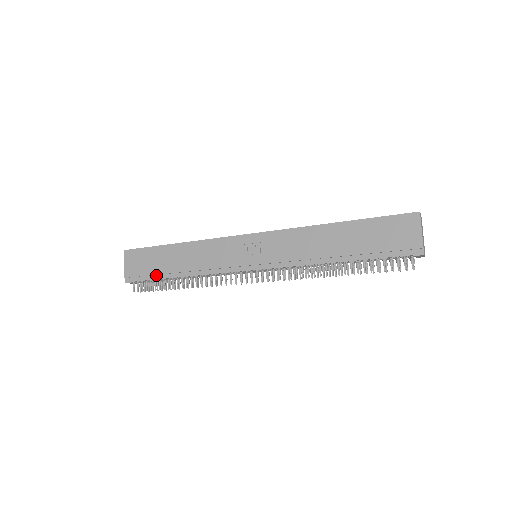
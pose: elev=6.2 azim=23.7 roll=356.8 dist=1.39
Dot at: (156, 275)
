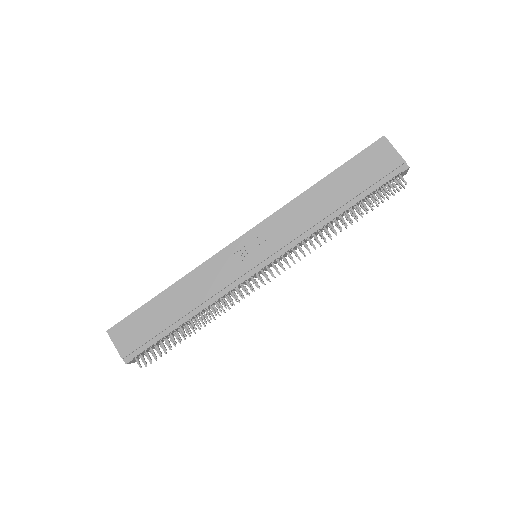
Dot at: (159, 334)
